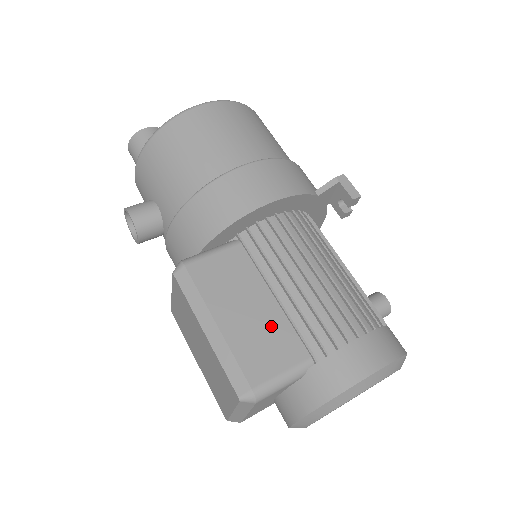
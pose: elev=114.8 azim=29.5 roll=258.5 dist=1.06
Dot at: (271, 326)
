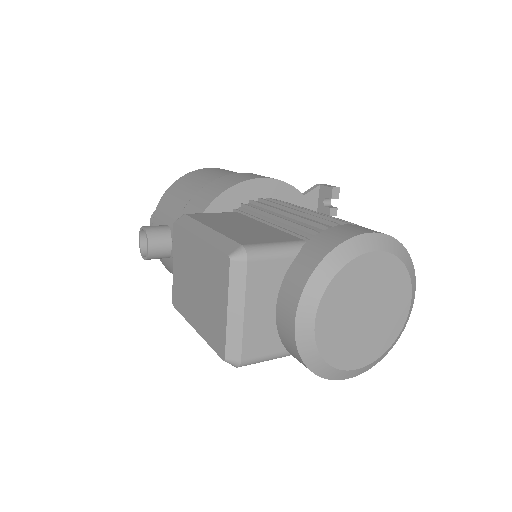
Dot at: (263, 231)
